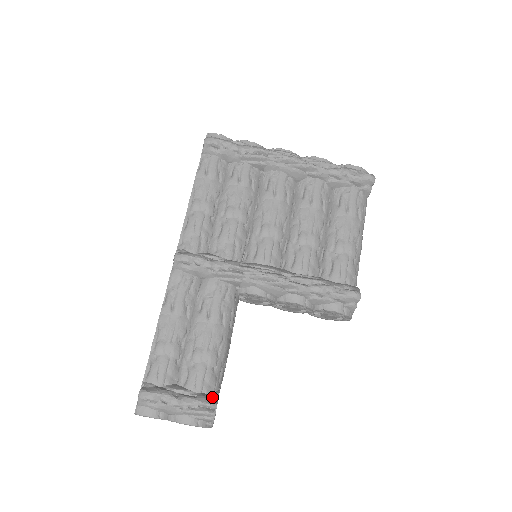
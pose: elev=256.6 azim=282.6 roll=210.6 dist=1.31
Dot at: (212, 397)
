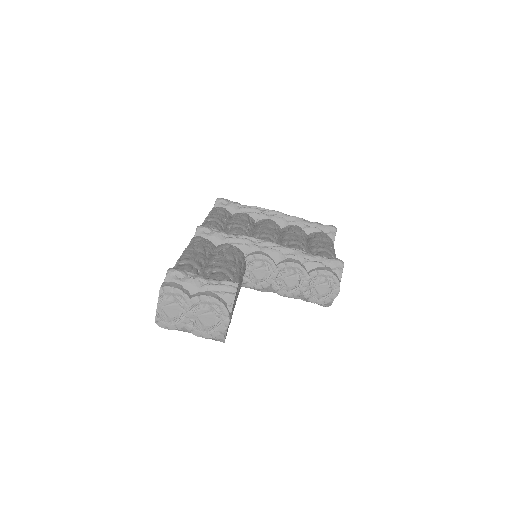
Dot at: occluded
